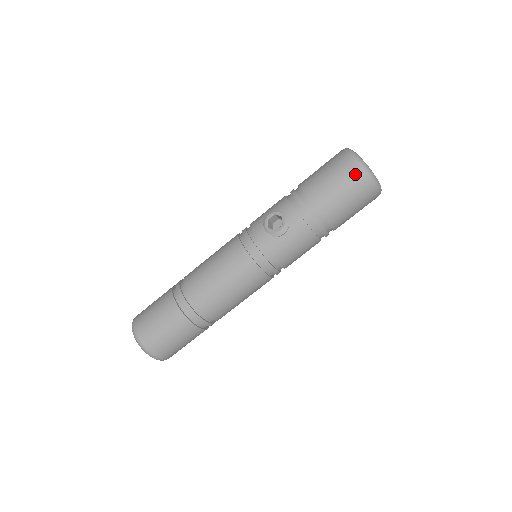
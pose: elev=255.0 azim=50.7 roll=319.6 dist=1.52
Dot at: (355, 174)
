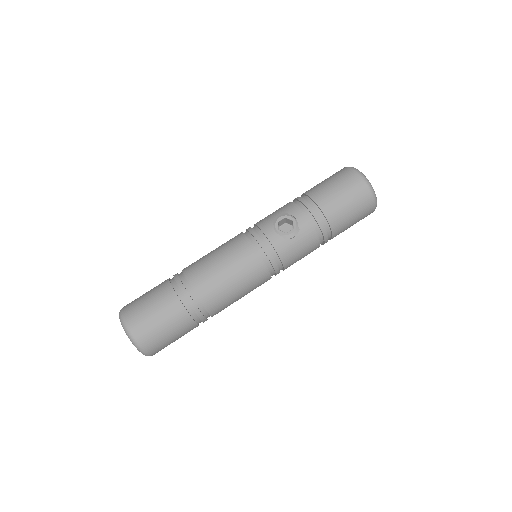
Dot at: (362, 190)
